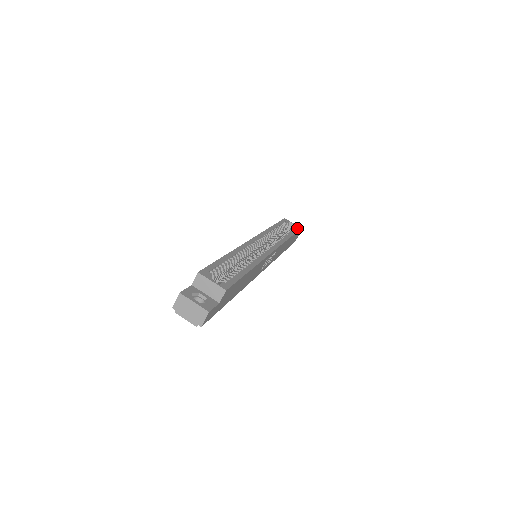
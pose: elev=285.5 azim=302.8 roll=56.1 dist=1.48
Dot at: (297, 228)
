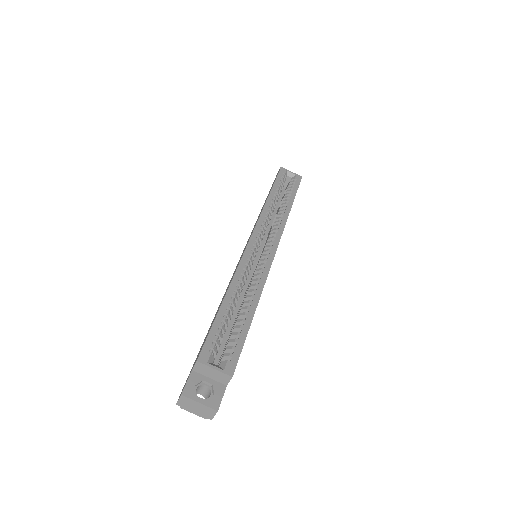
Dot at: (297, 180)
